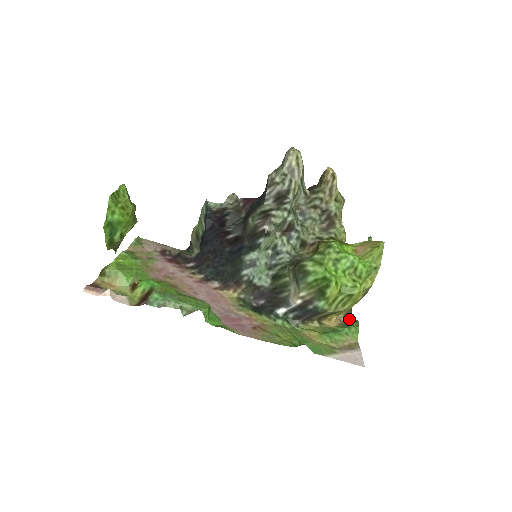
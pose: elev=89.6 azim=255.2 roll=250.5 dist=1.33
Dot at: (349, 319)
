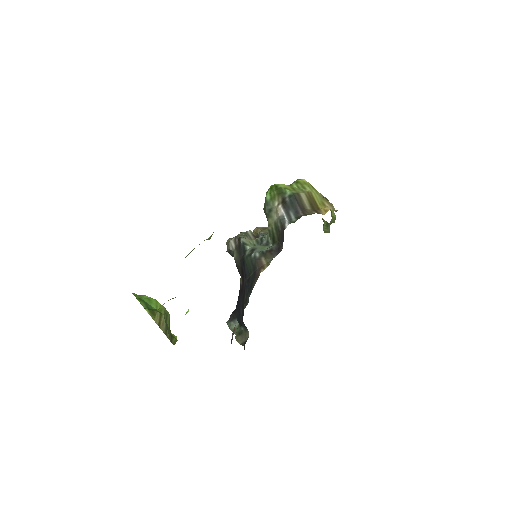
Dot at: occluded
